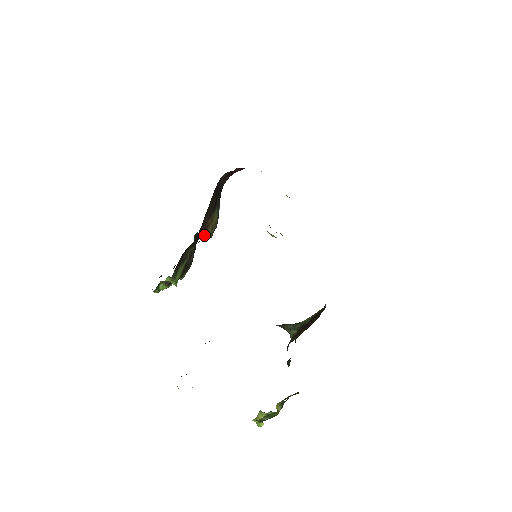
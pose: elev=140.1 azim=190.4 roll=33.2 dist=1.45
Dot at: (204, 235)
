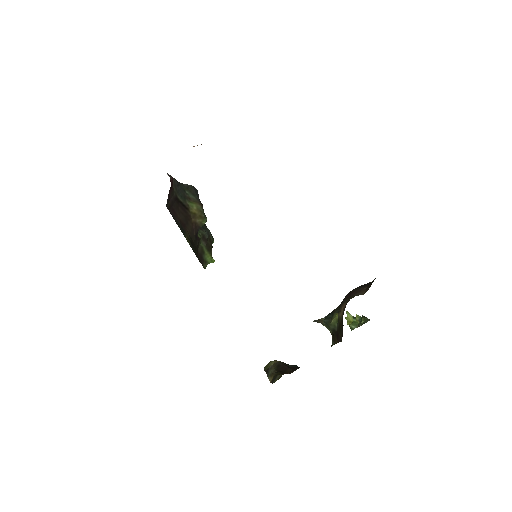
Dot at: occluded
